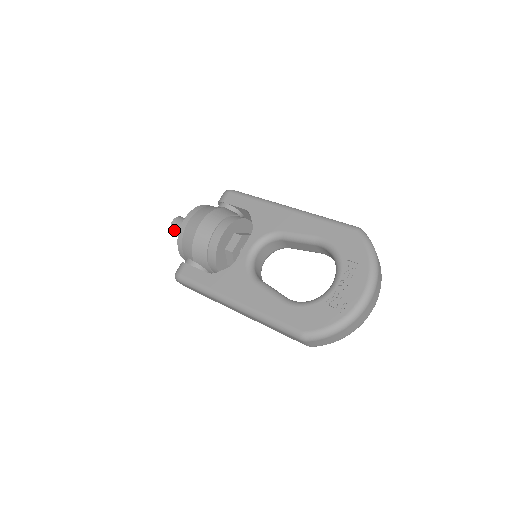
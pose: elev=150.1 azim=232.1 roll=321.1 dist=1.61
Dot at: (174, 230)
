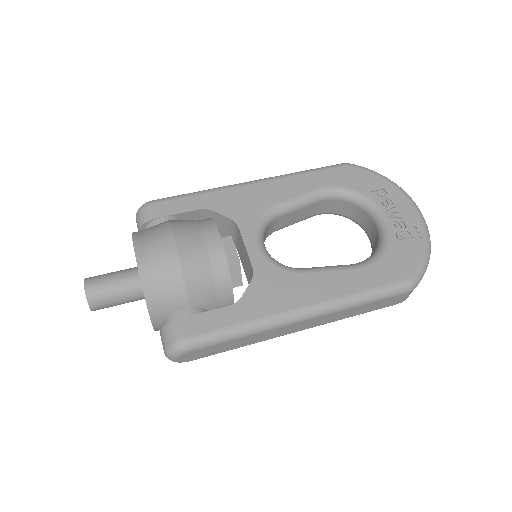
Dot at: (97, 299)
